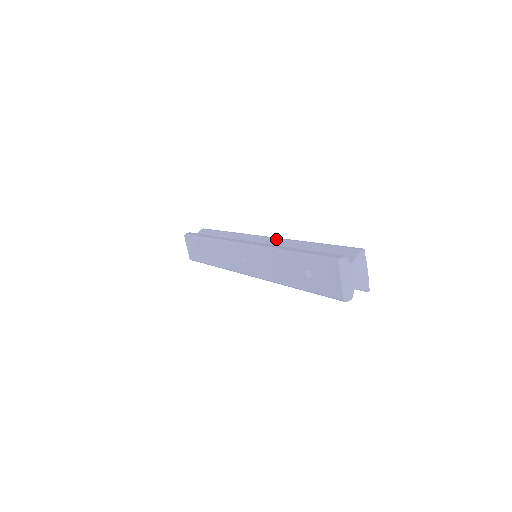
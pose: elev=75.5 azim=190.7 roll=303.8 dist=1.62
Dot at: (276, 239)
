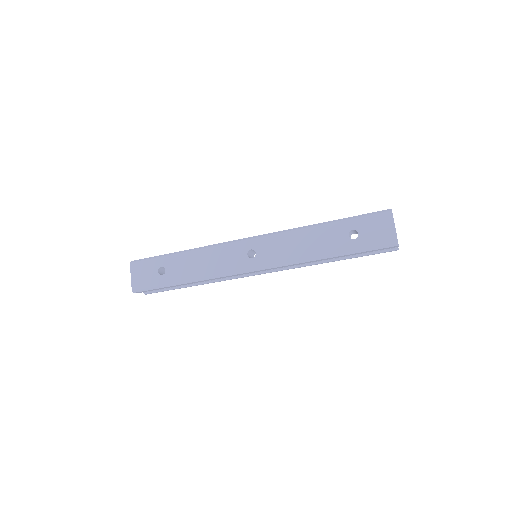
Dot at: occluded
